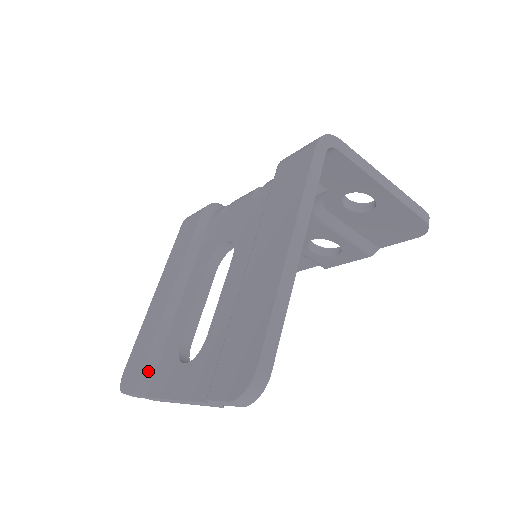
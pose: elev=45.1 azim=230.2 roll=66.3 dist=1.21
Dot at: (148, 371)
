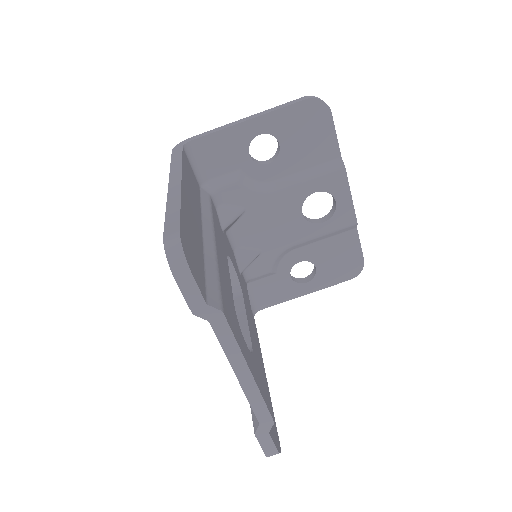
Dot at: occluded
